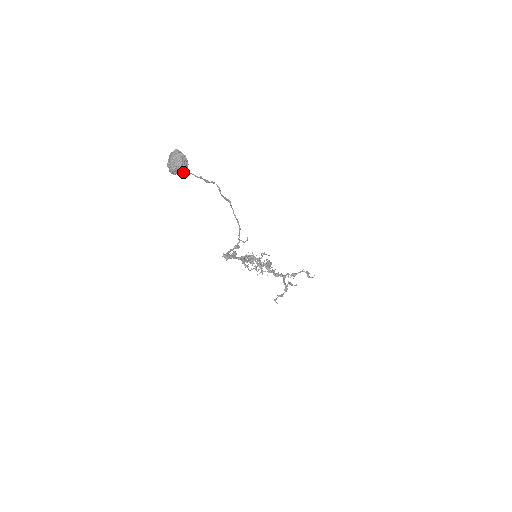
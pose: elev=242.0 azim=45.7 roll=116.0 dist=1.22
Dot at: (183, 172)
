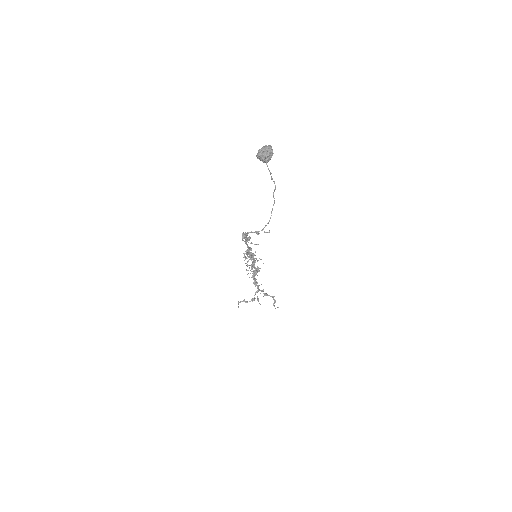
Dot at: (264, 161)
